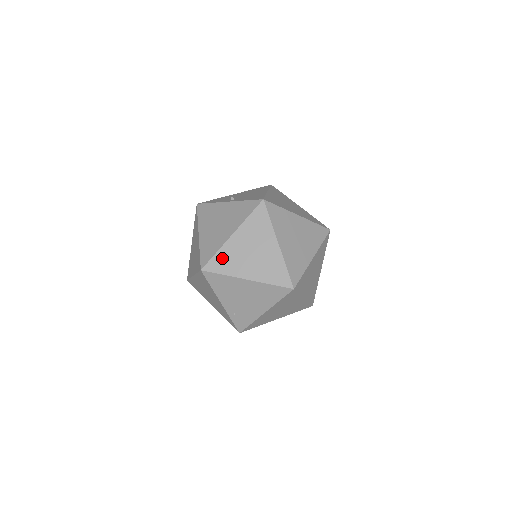
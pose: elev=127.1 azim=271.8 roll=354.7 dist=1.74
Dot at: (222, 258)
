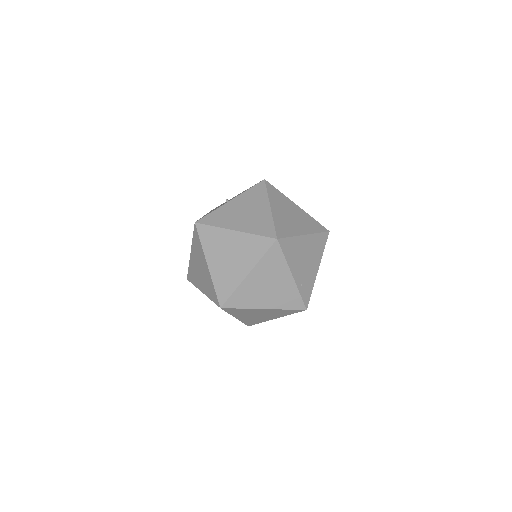
Dot at: (280, 225)
